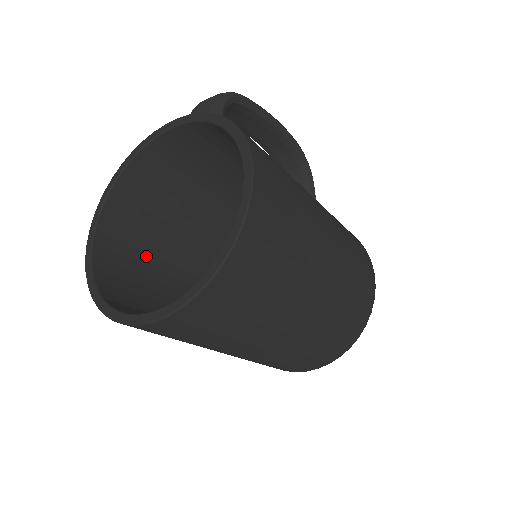
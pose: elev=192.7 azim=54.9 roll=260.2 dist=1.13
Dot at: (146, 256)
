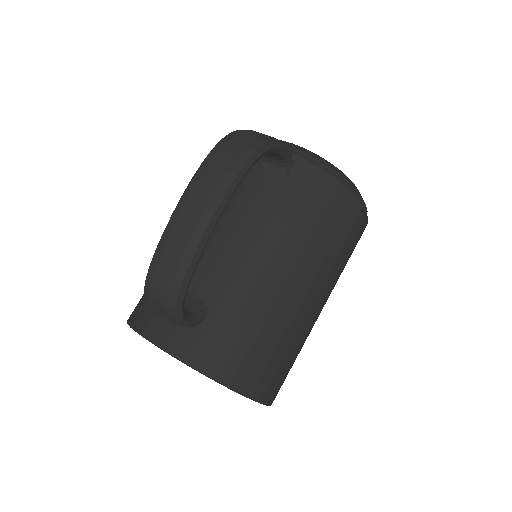
Dot at: occluded
